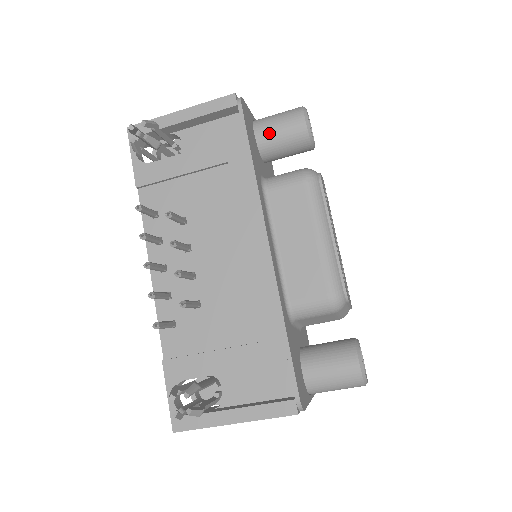
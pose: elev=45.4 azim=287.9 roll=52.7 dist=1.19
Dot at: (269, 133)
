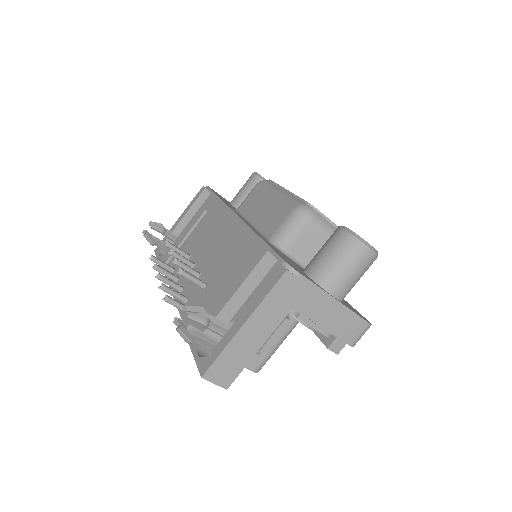
Dot at: (238, 196)
